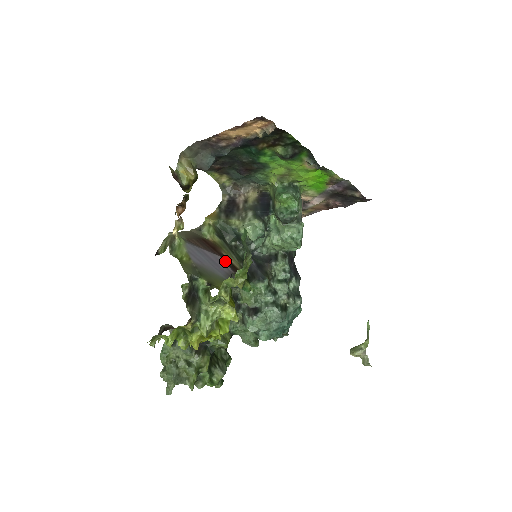
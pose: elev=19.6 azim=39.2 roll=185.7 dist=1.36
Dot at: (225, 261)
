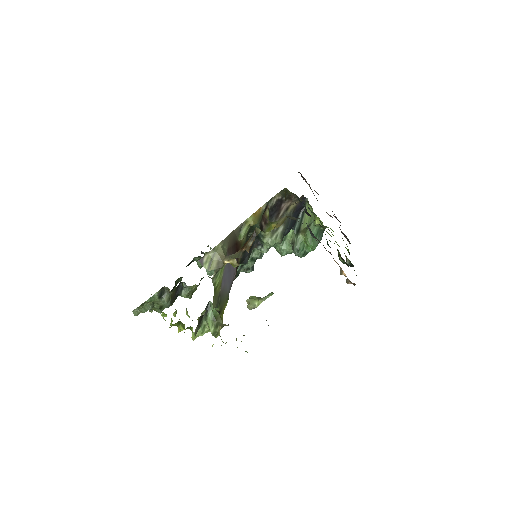
Dot at: occluded
